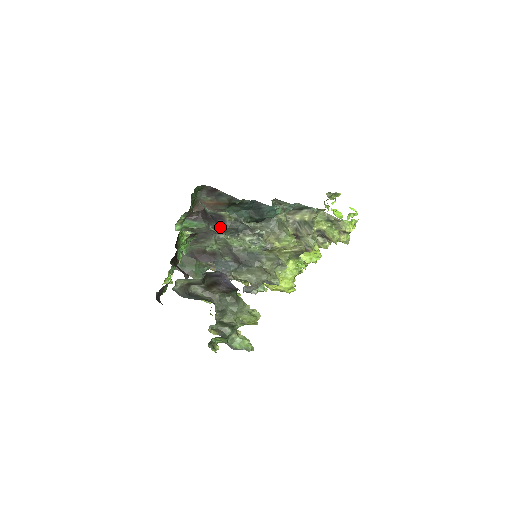
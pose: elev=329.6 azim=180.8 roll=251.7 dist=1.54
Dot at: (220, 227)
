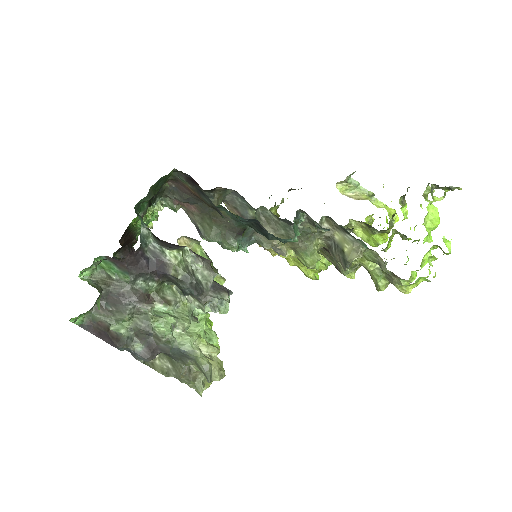
Dot at: (158, 279)
